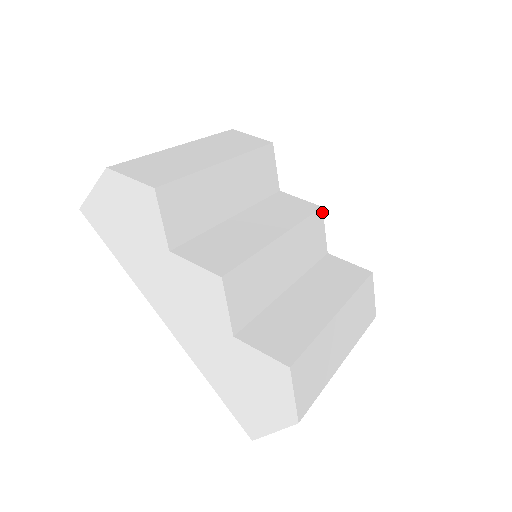
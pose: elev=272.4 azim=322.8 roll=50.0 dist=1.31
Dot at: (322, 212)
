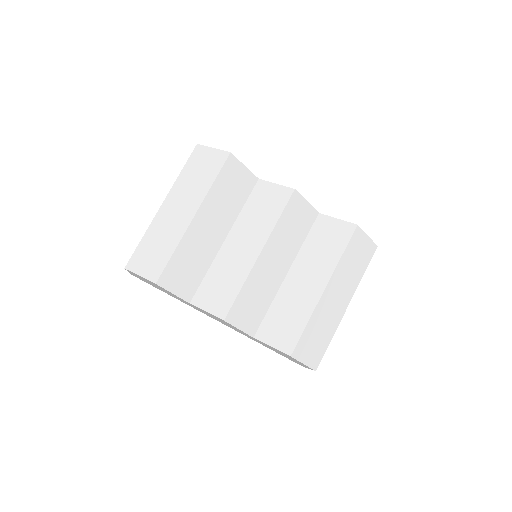
Dot at: (296, 192)
